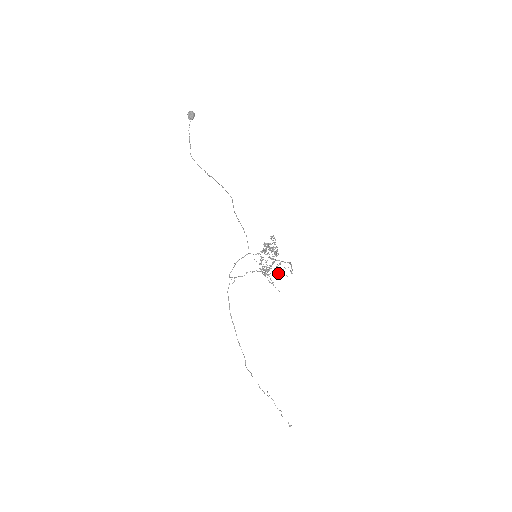
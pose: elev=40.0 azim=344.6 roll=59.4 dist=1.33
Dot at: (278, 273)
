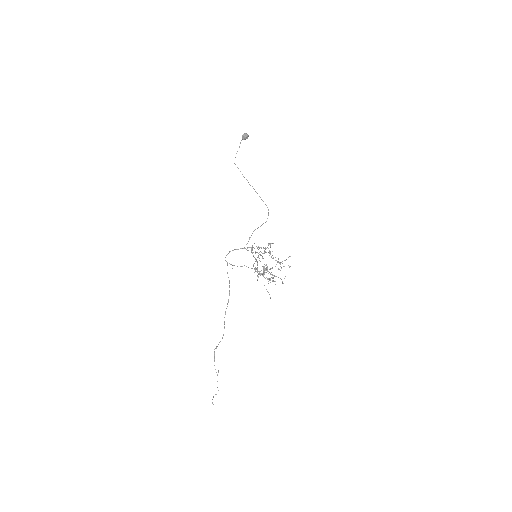
Dot at: occluded
